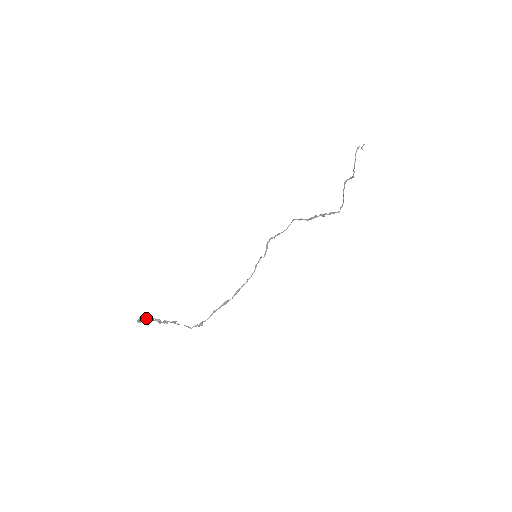
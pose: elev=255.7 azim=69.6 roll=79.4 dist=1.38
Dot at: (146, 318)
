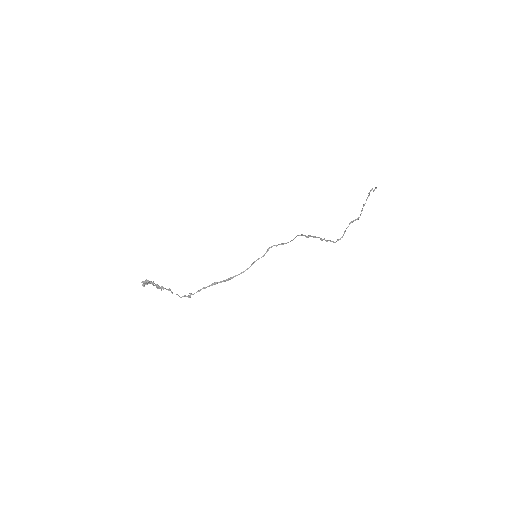
Dot at: (149, 283)
